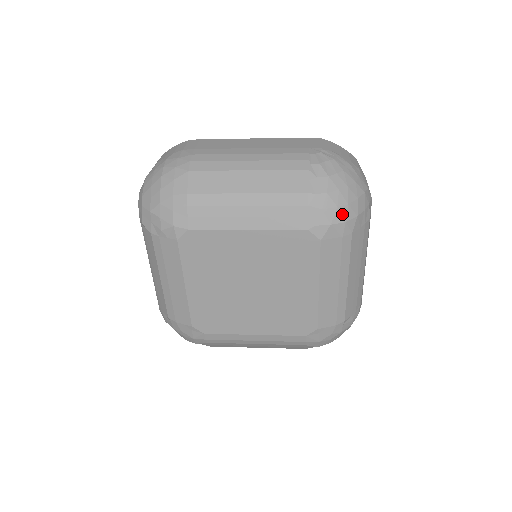
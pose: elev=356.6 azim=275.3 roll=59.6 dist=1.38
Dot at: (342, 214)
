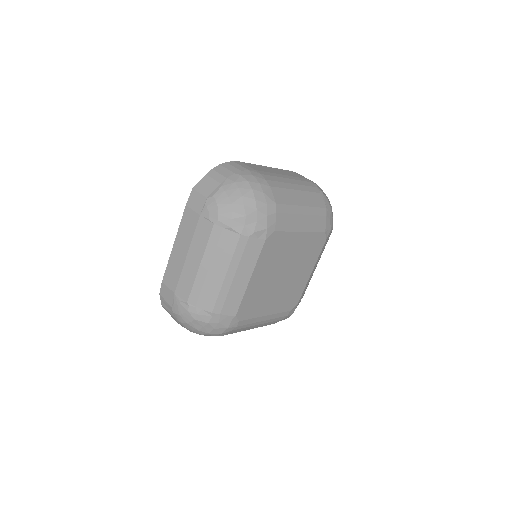
Dot at: occluded
